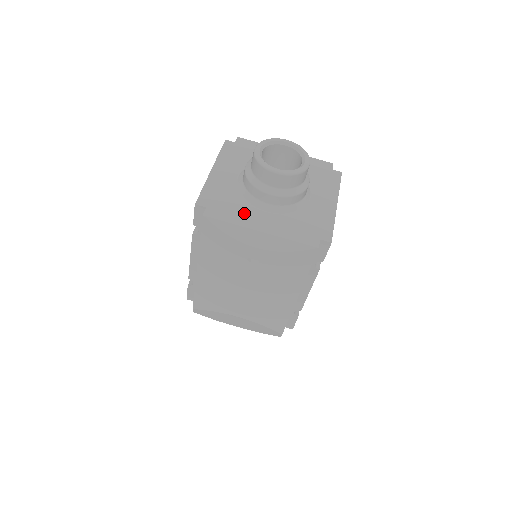
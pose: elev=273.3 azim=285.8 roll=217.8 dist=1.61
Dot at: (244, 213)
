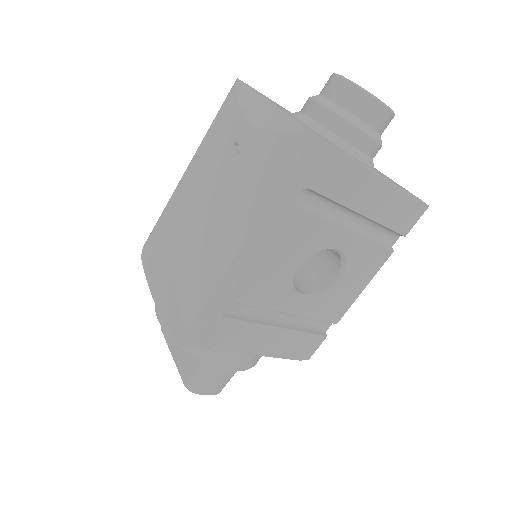
Dot at: occluded
